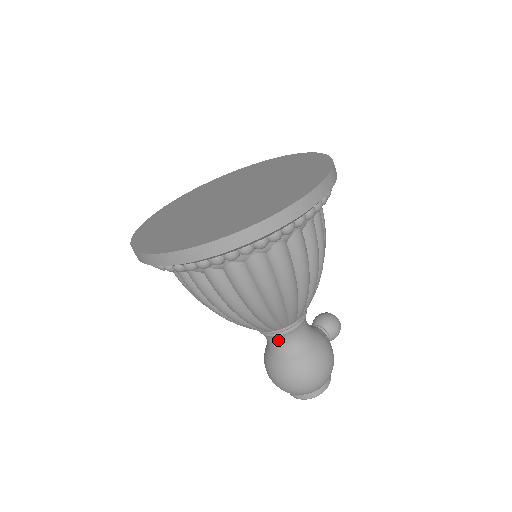
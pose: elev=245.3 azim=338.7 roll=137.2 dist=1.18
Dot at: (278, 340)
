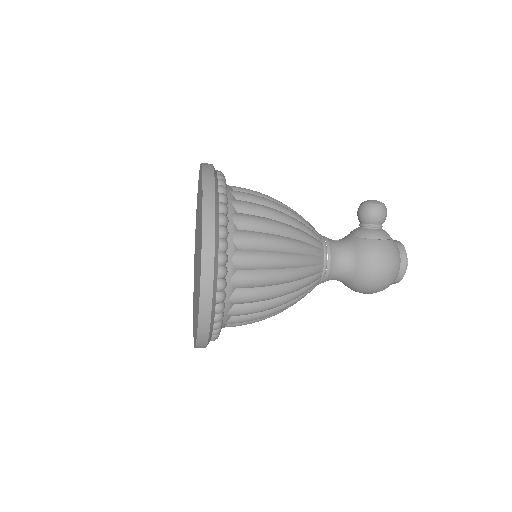
Dot at: occluded
